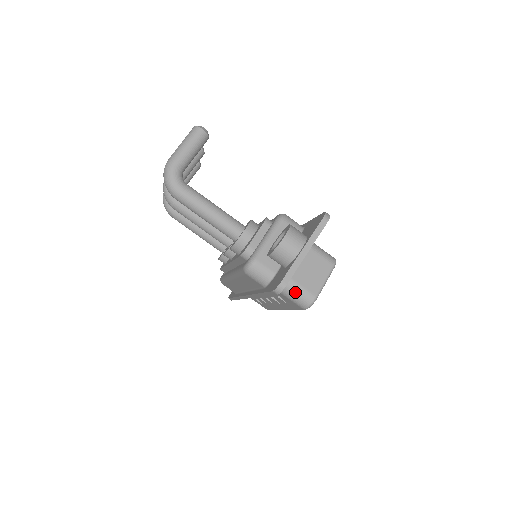
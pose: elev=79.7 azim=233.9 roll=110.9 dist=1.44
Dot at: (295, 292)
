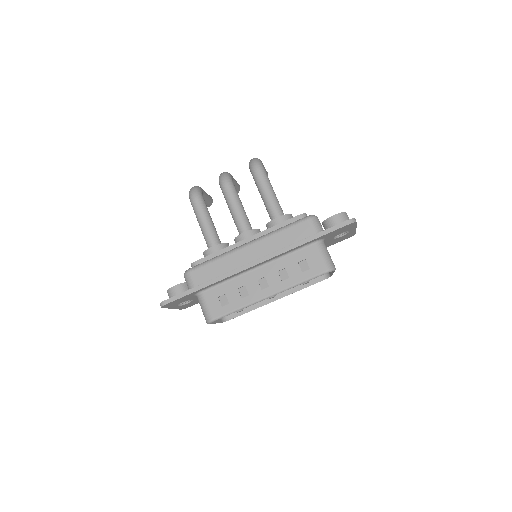
Dot at: (328, 254)
